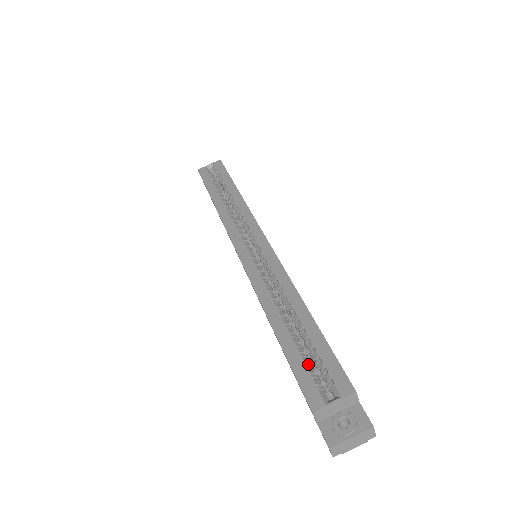
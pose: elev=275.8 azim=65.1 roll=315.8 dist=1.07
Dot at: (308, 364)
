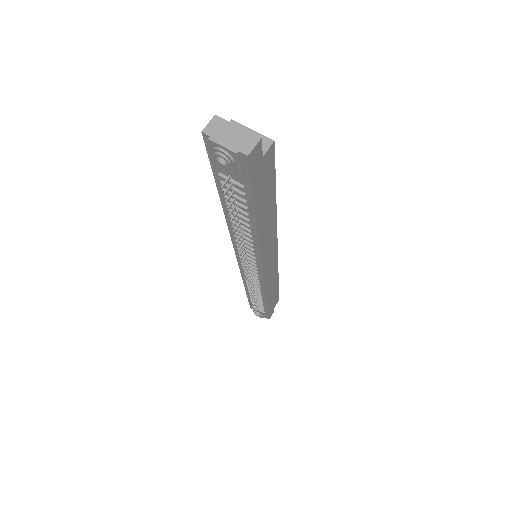
Dot at: occluded
